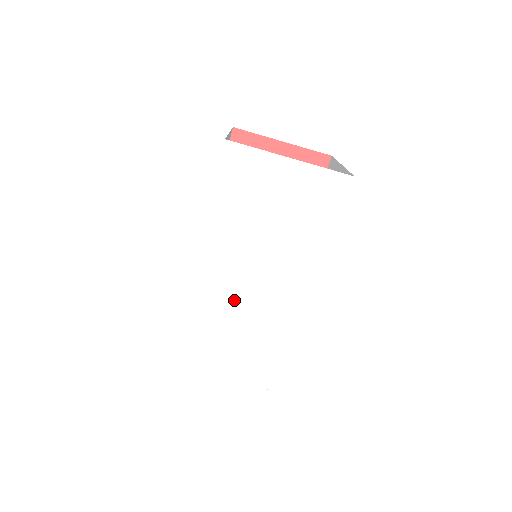
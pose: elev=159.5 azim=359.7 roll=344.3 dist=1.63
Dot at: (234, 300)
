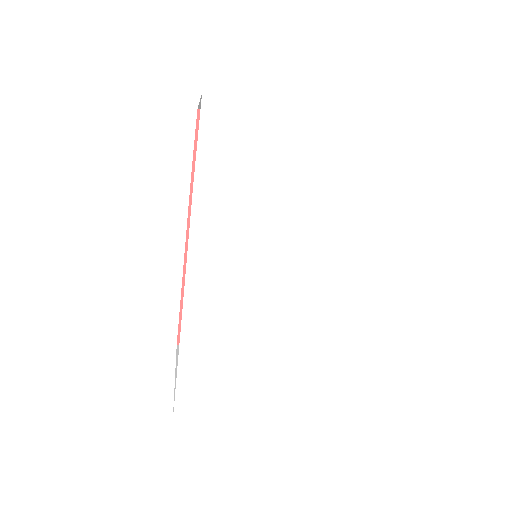
Dot at: (245, 310)
